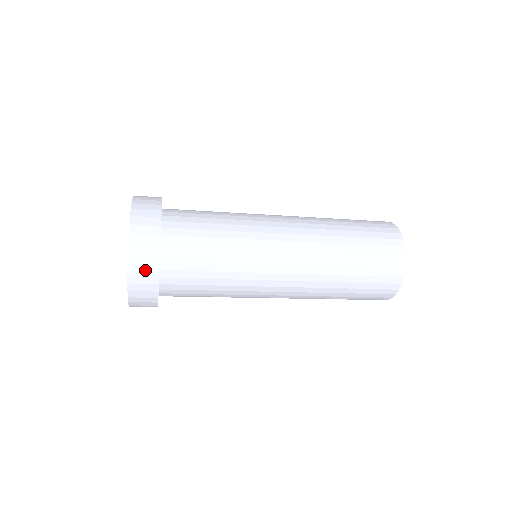
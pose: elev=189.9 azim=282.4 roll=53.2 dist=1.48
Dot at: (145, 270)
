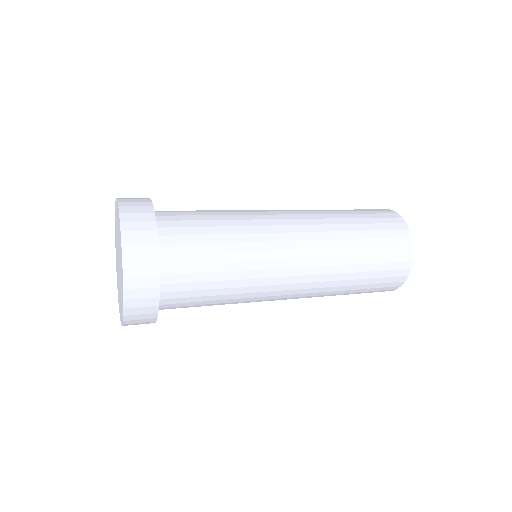
Dot at: (141, 236)
